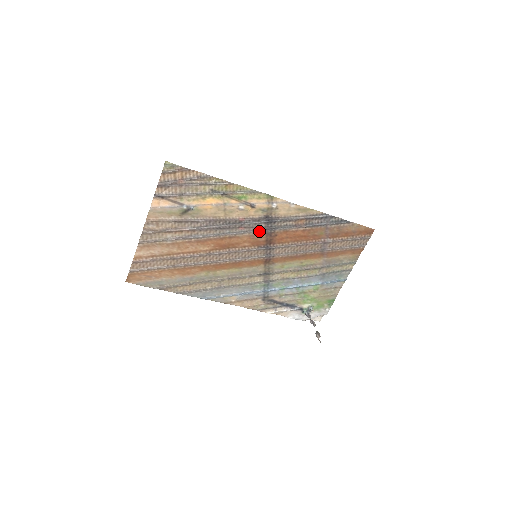
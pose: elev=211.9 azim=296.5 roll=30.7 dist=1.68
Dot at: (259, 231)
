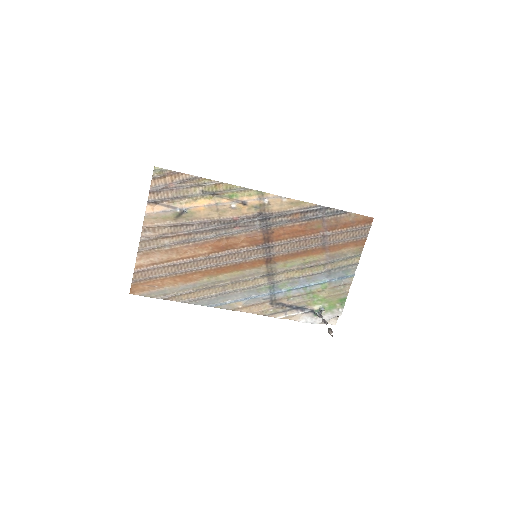
Dot at: (255, 229)
